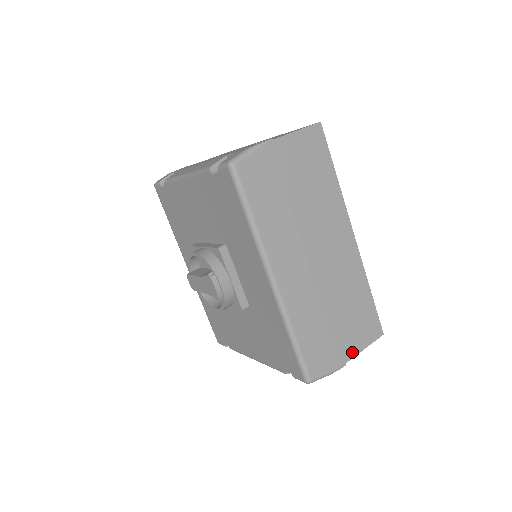
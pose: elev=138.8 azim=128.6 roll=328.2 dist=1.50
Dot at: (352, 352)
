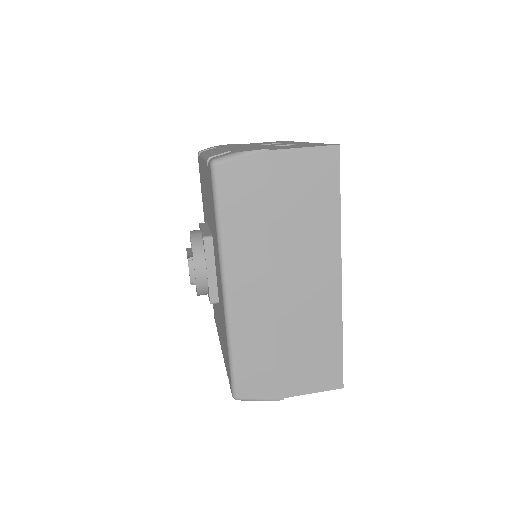
Dot at: (296, 390)
